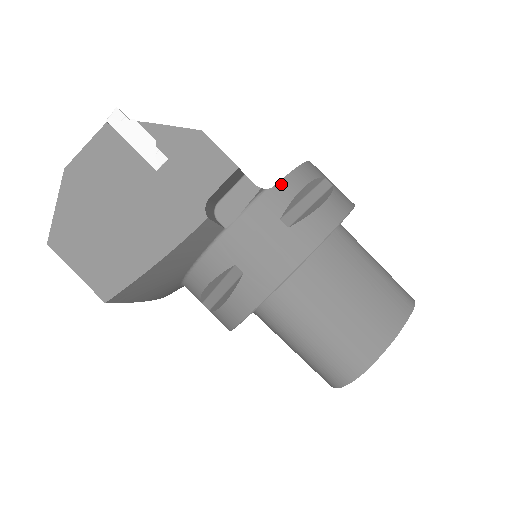
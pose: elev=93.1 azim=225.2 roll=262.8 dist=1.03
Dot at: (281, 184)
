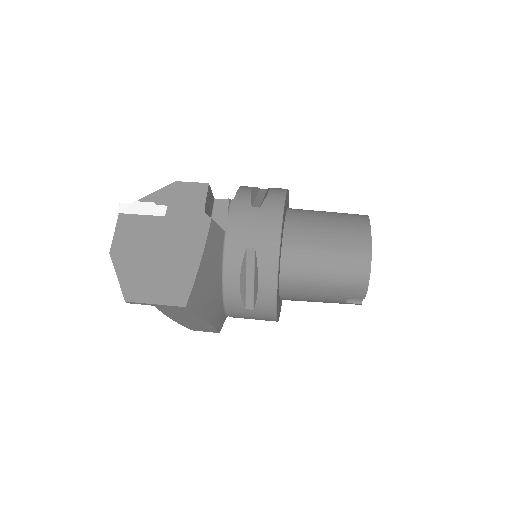
Dot at: (238, 194)
